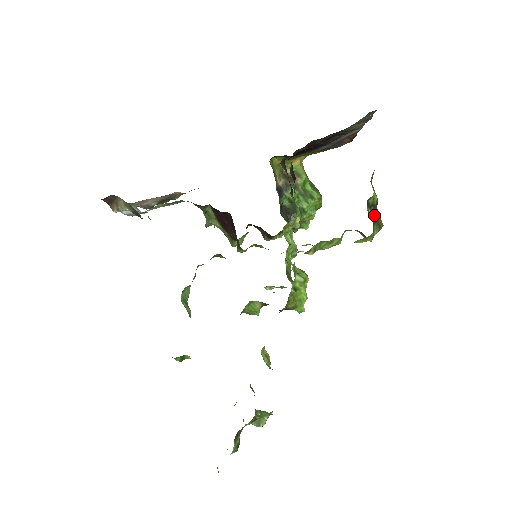
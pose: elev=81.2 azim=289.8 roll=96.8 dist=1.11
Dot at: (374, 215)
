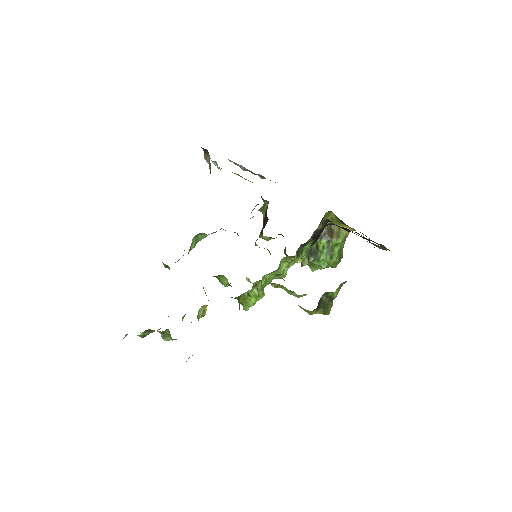
Dot at: (326, 303)
